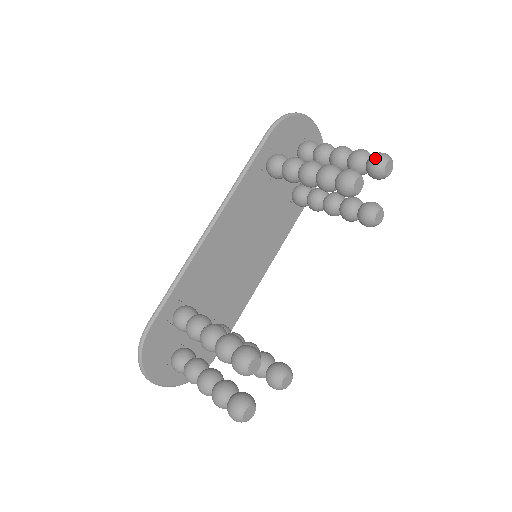
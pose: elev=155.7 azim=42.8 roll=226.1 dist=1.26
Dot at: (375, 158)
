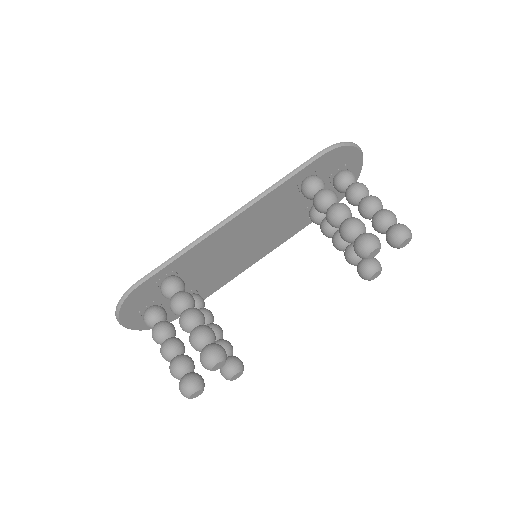
Dot at: (399, 230)
